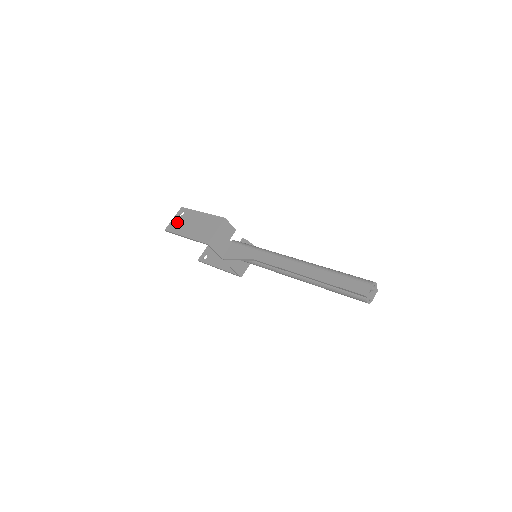
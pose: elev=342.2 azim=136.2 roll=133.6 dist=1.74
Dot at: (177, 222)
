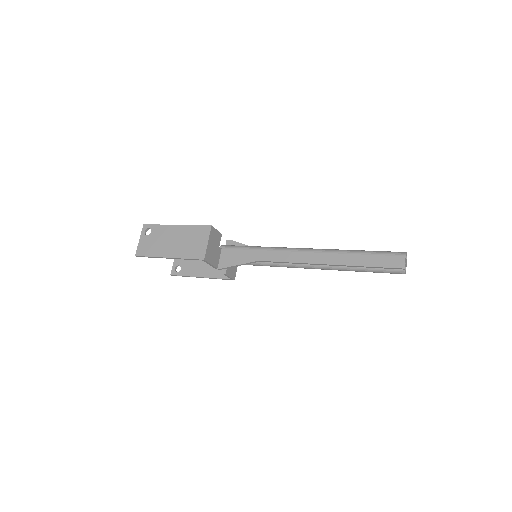
Dot at: (148, 243)
